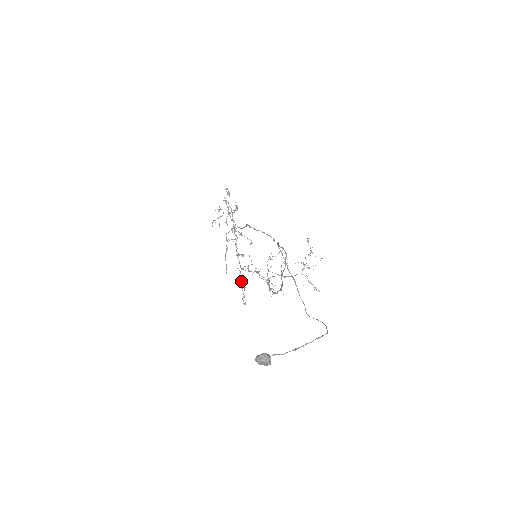
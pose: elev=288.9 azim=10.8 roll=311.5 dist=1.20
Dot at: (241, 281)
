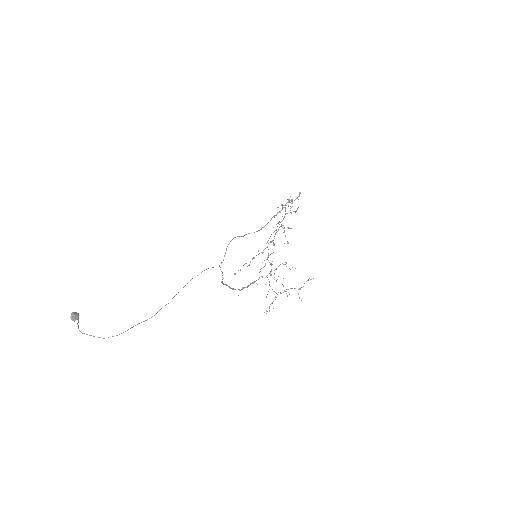
Dot at: (252, 259)
